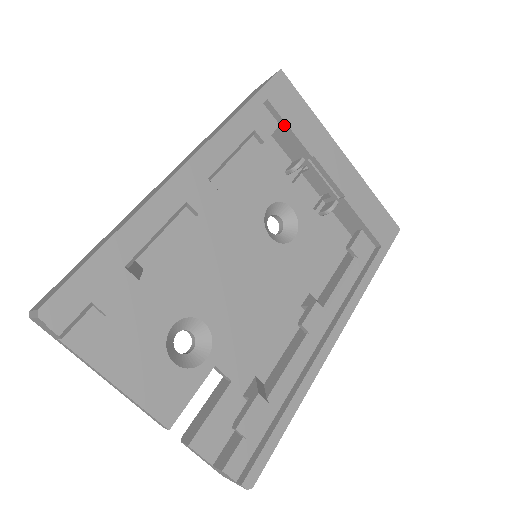
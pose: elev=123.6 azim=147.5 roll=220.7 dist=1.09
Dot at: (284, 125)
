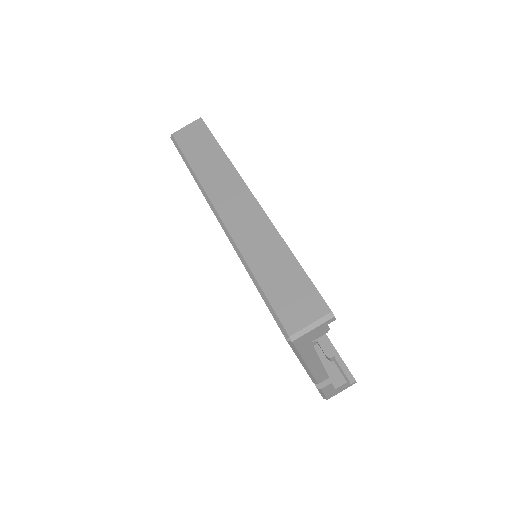
Dot at: occluded
